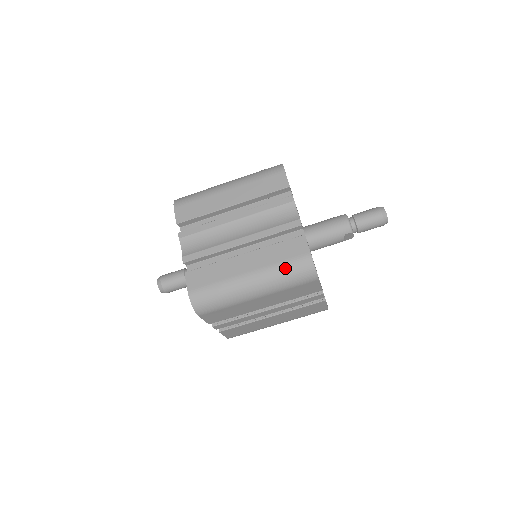
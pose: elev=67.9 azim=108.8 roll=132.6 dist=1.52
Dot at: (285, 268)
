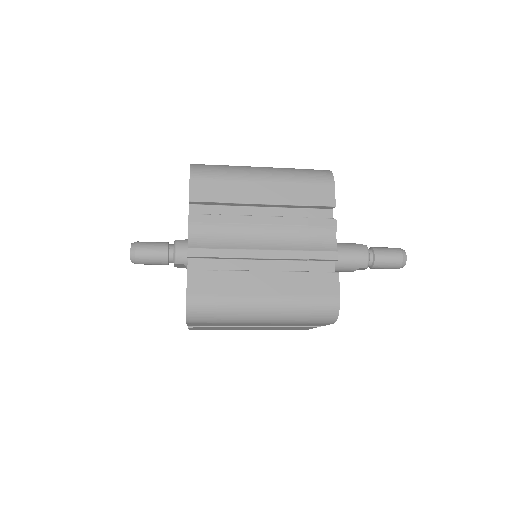
Dot at: (308, 305)
